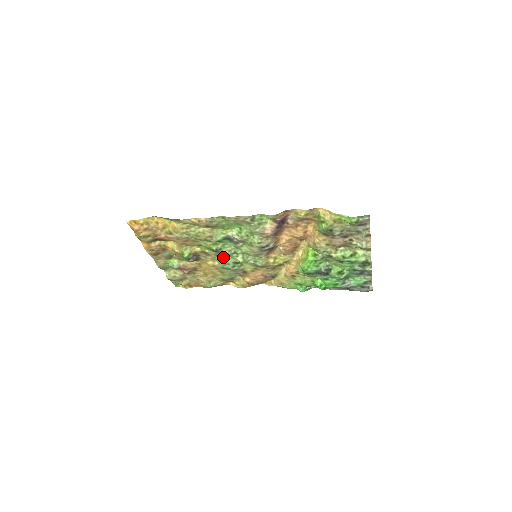
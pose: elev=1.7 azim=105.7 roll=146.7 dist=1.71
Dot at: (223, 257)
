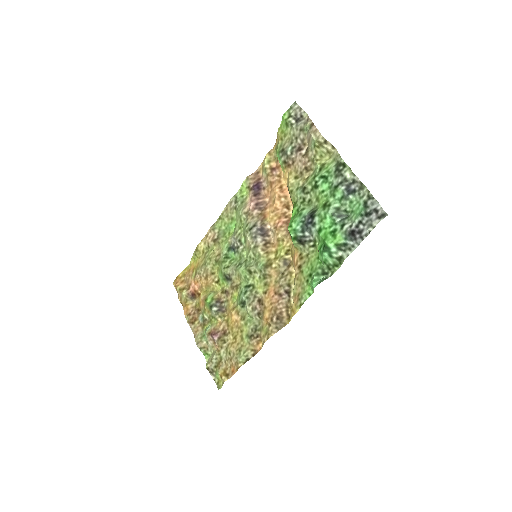
Dot at: (237, 286)
